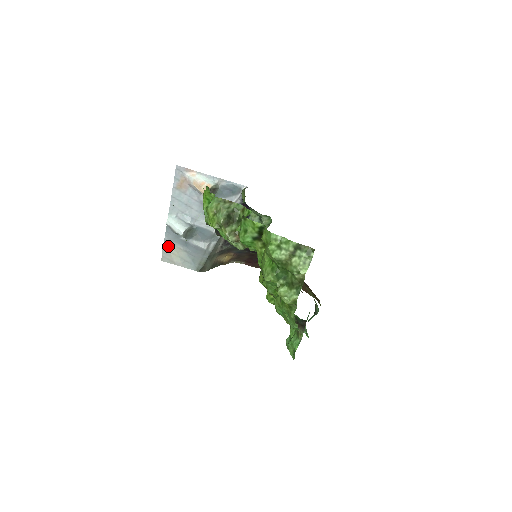
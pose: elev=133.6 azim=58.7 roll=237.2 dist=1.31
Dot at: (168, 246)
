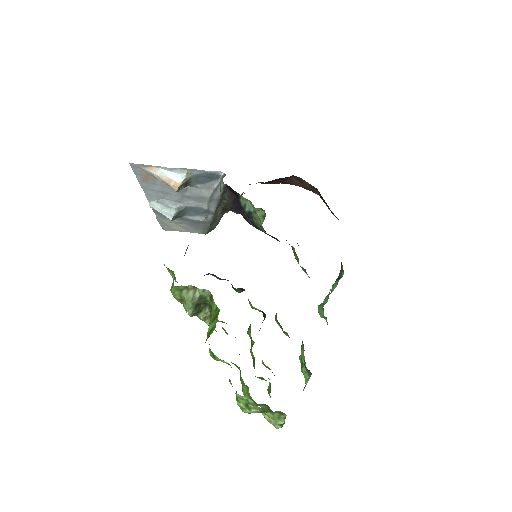
Dot at: (163, 221)
